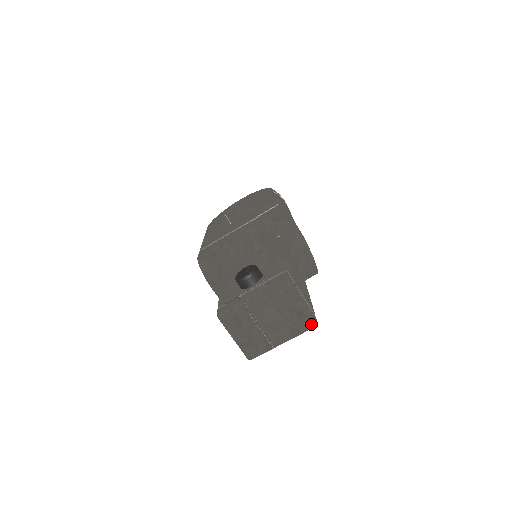
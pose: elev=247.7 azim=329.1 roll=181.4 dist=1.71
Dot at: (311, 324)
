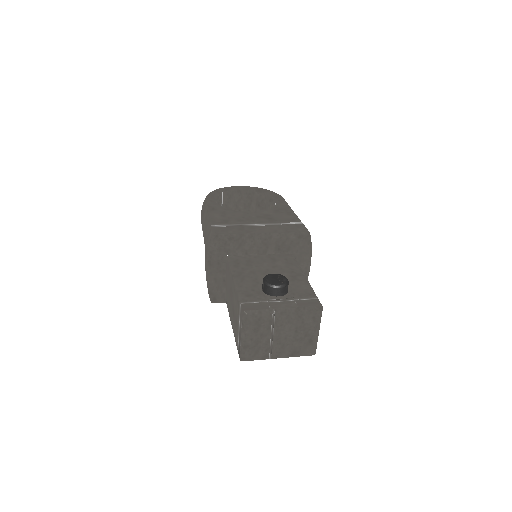
Dot at: (312, 352)
